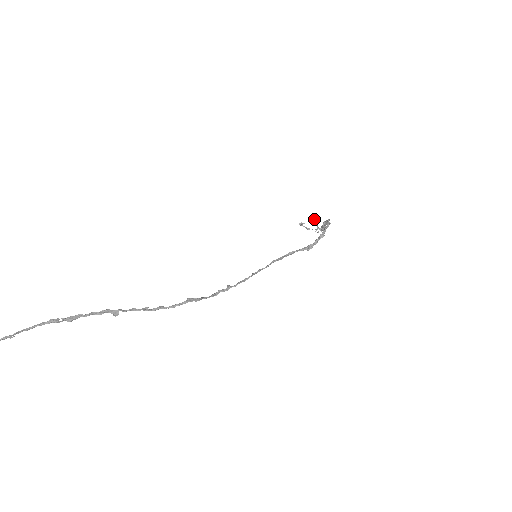
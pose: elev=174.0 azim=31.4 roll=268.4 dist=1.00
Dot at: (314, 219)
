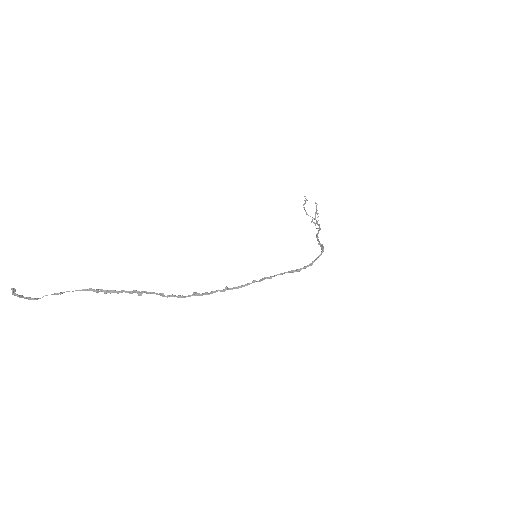
Dot at: occluded
